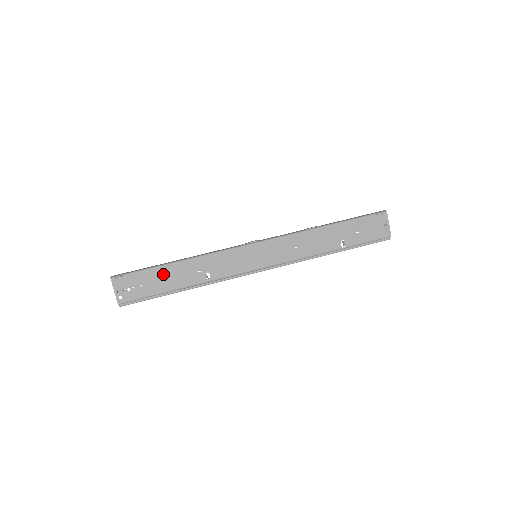
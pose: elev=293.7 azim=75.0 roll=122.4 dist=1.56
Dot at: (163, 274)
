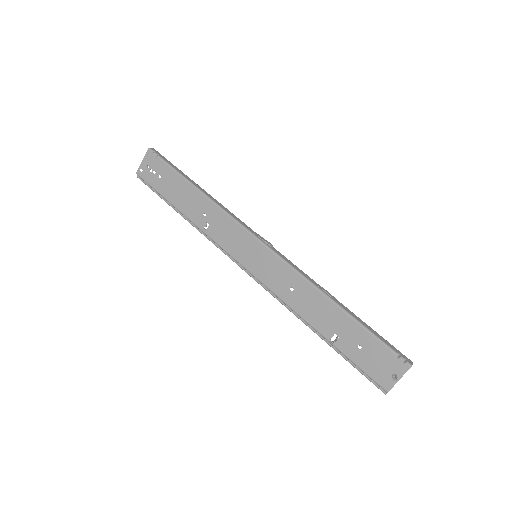
Dot at: (180, 186)
